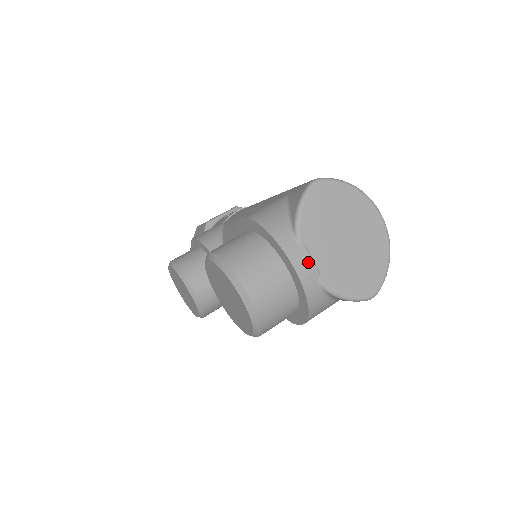
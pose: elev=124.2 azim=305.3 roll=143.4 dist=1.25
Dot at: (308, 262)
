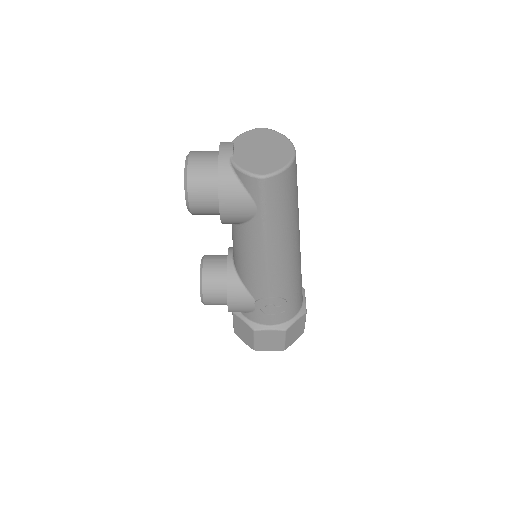
Dot at: (229, 148)
